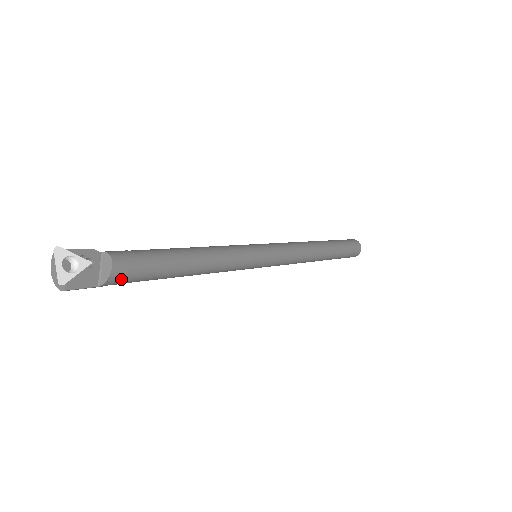
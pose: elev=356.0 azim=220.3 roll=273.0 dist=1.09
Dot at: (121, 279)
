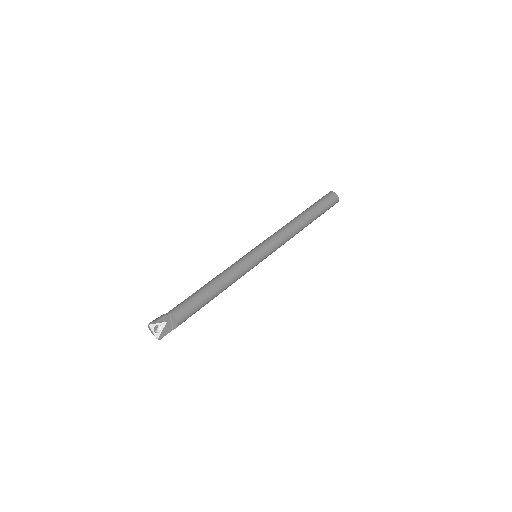
Dot at: occluded
